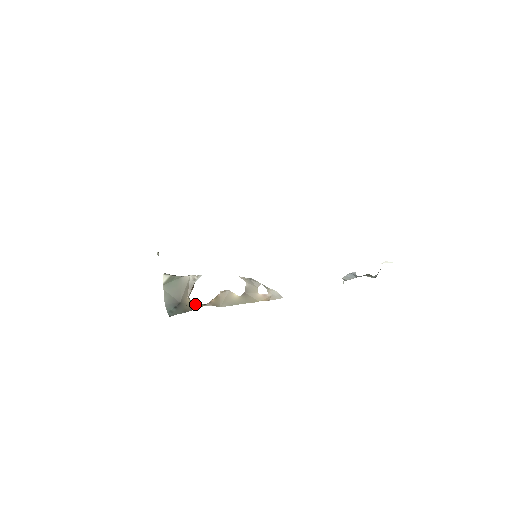
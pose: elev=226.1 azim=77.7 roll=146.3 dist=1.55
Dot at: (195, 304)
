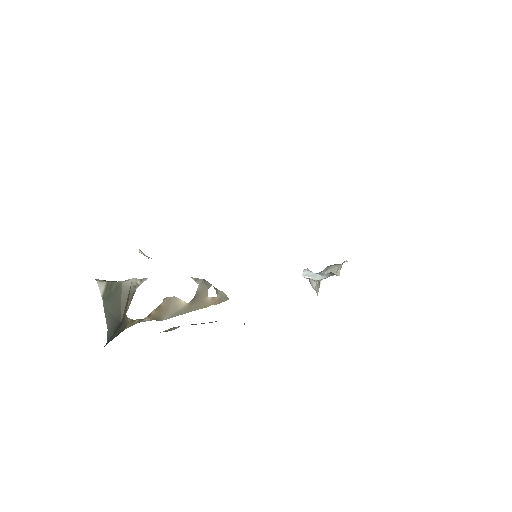
Dot at: (131, 321)
